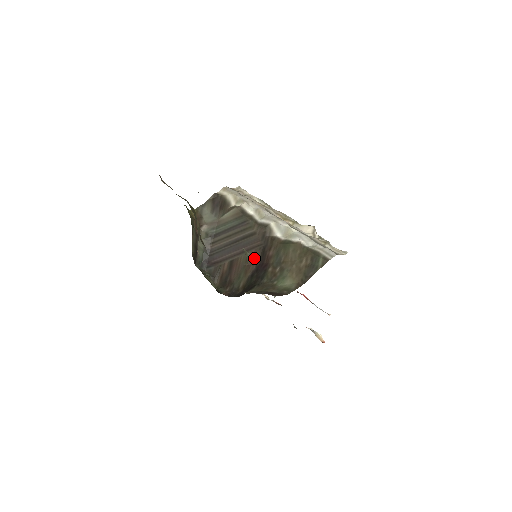
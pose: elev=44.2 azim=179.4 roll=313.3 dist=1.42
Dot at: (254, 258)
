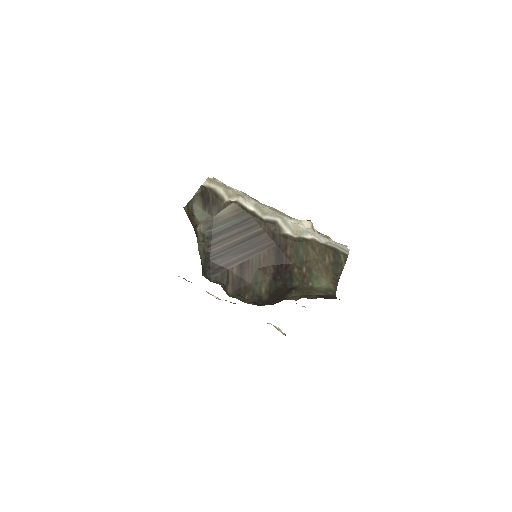
Dot at: (269, 259)
